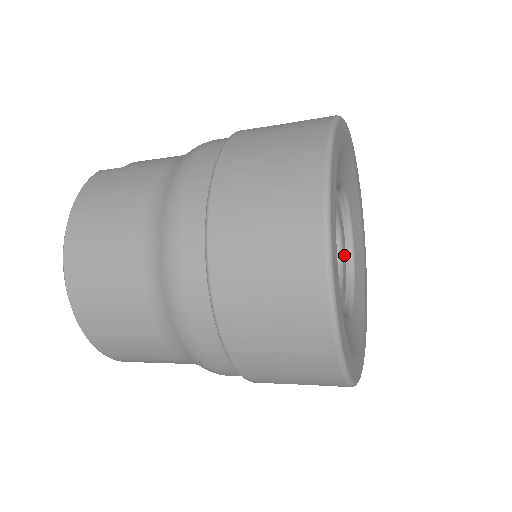
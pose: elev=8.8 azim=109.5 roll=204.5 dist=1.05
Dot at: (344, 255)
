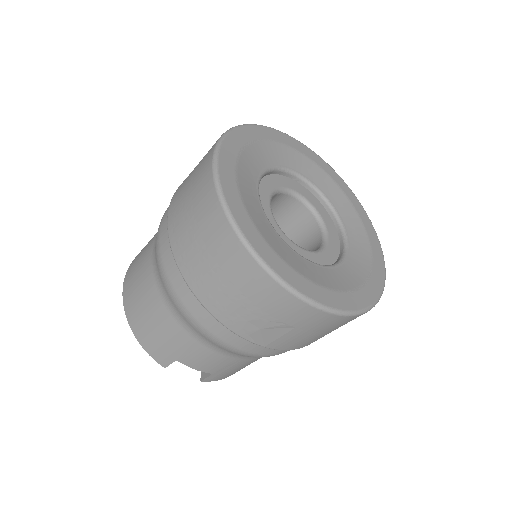
Dot at: (332, 250)
